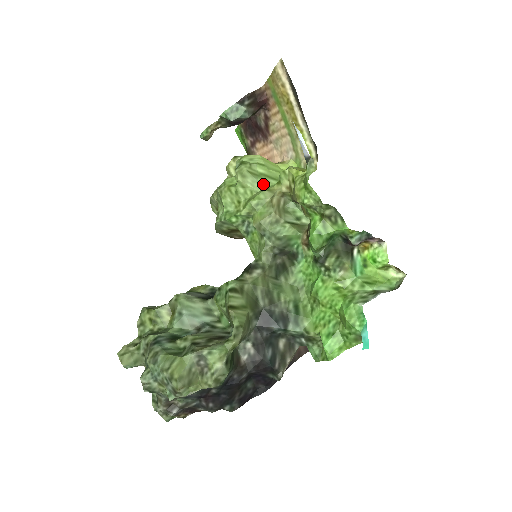
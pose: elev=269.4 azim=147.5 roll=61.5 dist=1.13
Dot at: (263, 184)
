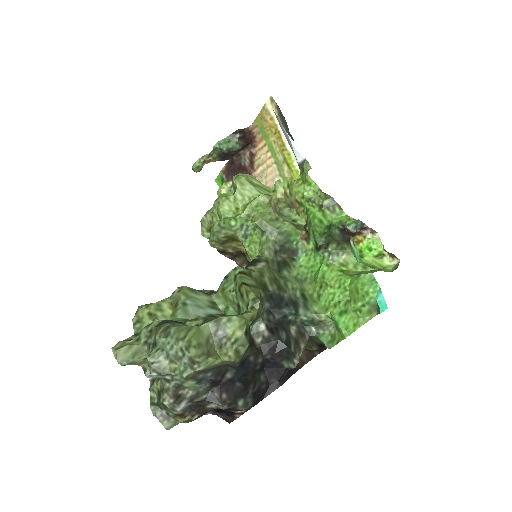
Dot at: (260, 192)
